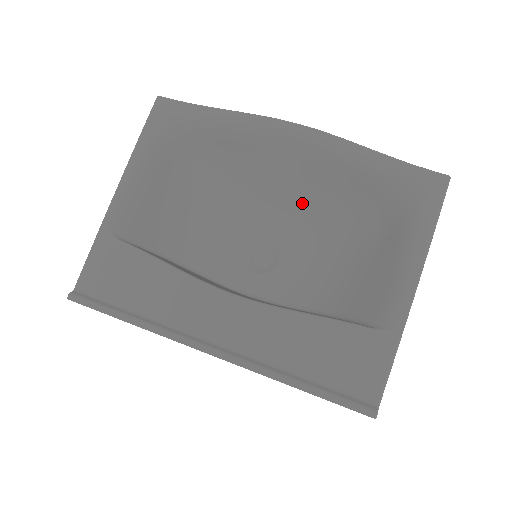
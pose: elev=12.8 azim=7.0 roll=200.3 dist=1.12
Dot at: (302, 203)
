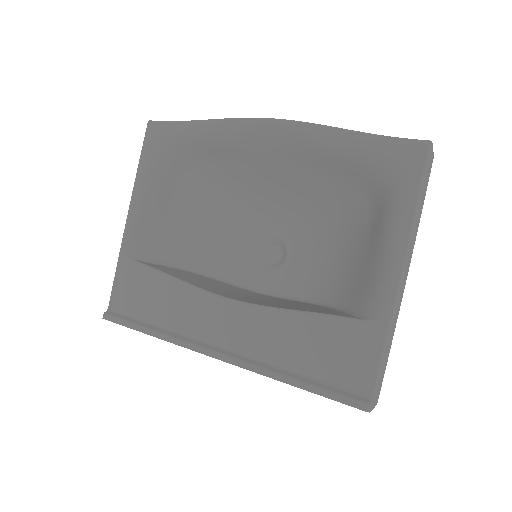
Dot at: (296, 194)
